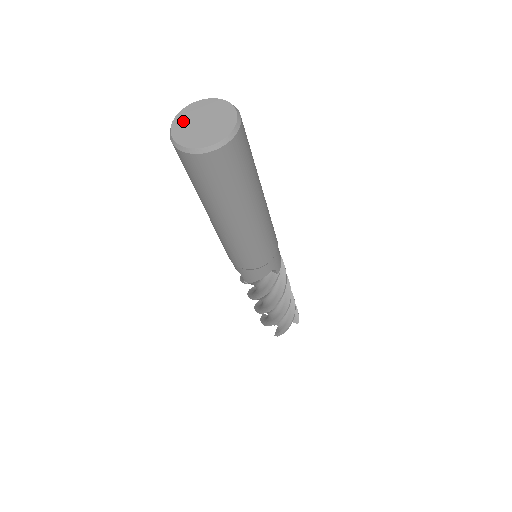
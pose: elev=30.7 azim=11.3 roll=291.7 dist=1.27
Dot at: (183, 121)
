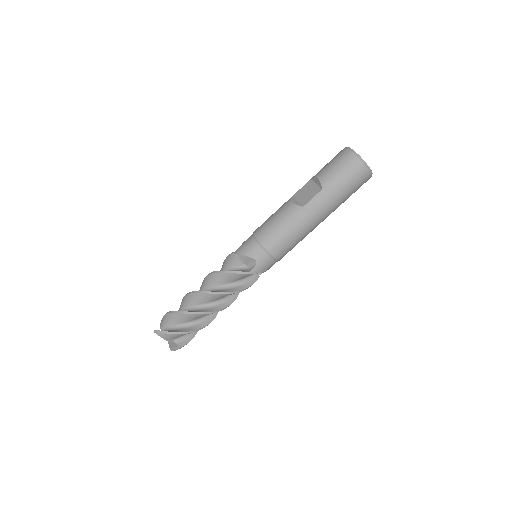
Dot at: occluded
